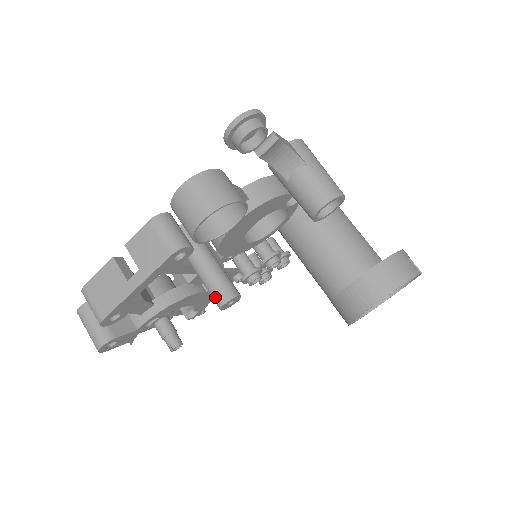
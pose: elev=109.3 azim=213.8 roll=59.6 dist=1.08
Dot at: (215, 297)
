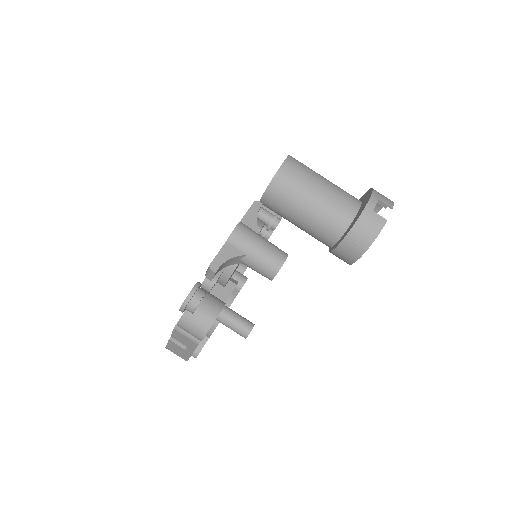
Dot at: occluded
